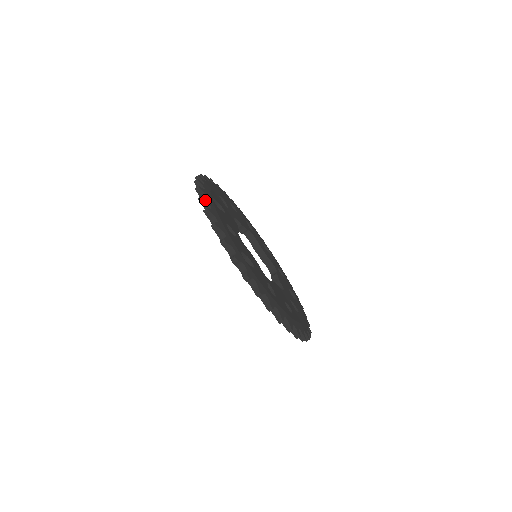
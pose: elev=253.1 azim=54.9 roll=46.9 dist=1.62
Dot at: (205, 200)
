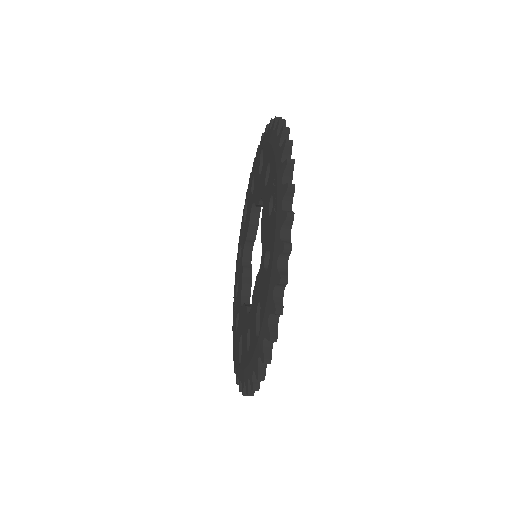
Dot at: (264, 377)
